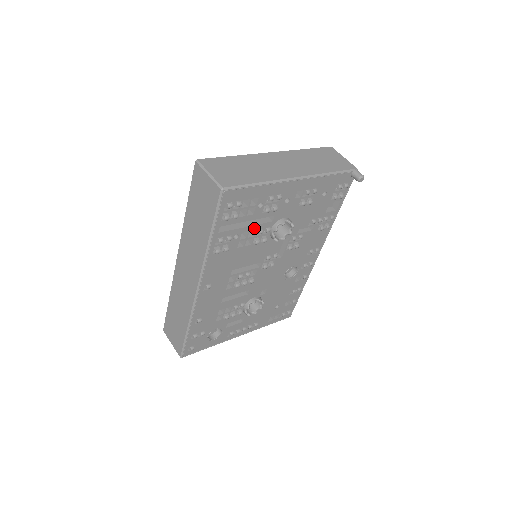
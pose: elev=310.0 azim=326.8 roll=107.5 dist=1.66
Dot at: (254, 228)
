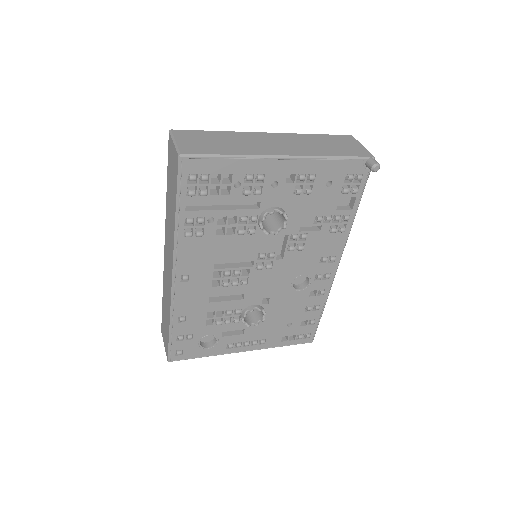
Dot at: (235, 213)
